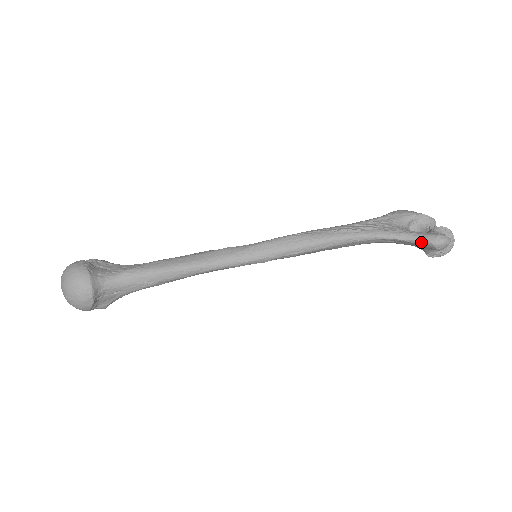
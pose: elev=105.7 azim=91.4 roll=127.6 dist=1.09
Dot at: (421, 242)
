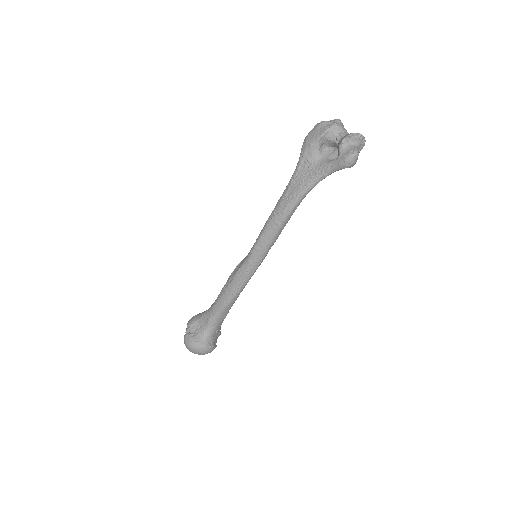
Dot at: occluded
